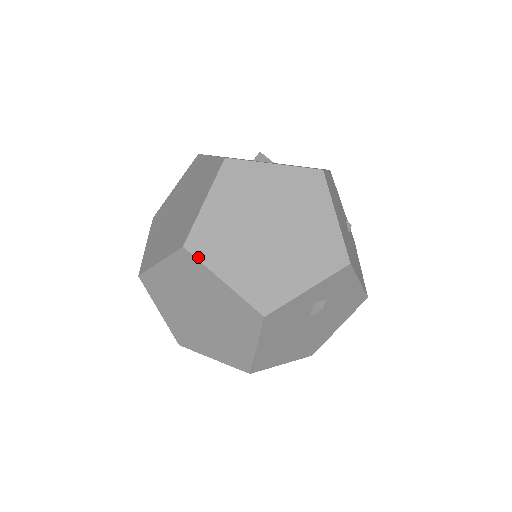
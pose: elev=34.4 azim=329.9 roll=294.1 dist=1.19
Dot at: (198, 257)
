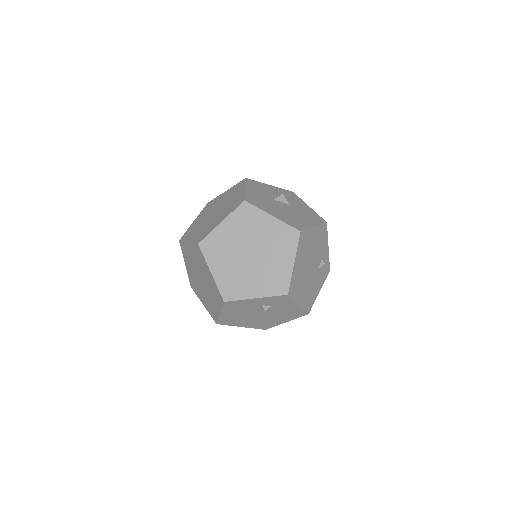
Dot at: (203, 253)
